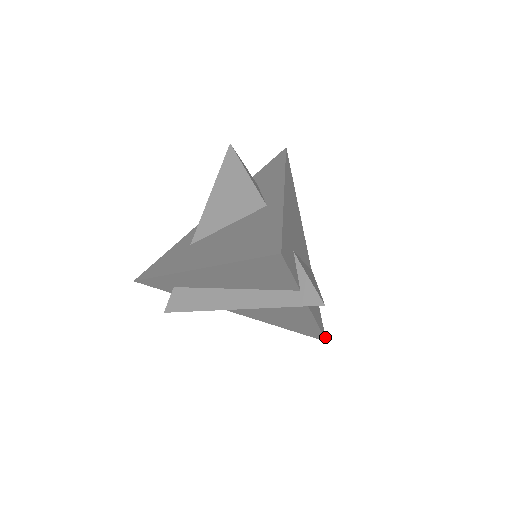
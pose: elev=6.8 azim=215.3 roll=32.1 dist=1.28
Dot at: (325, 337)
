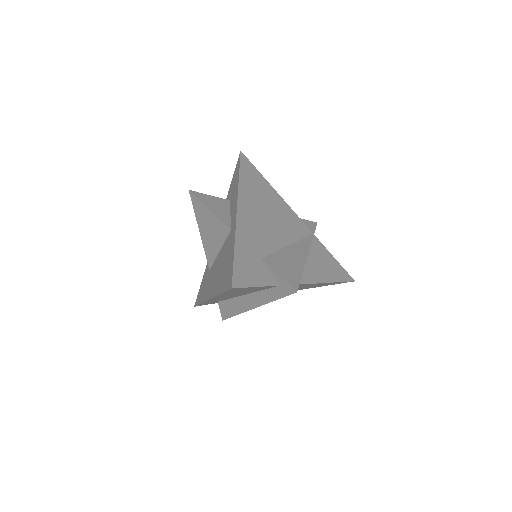
Dot at: (352, 278)
